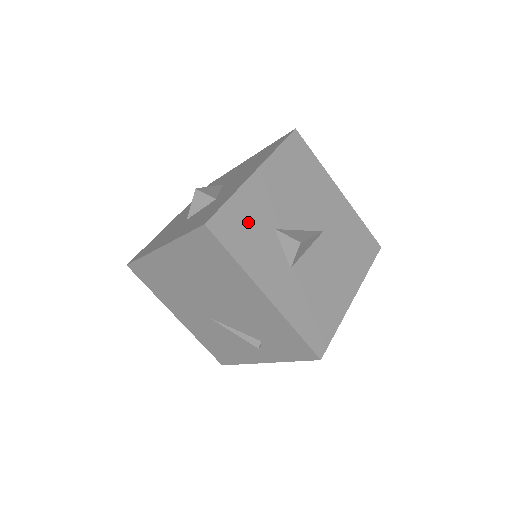
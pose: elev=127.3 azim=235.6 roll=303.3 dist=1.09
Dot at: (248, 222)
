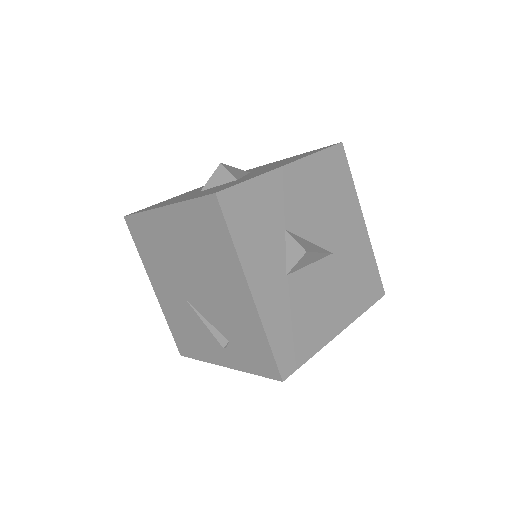
Dot at: (261, 211)
